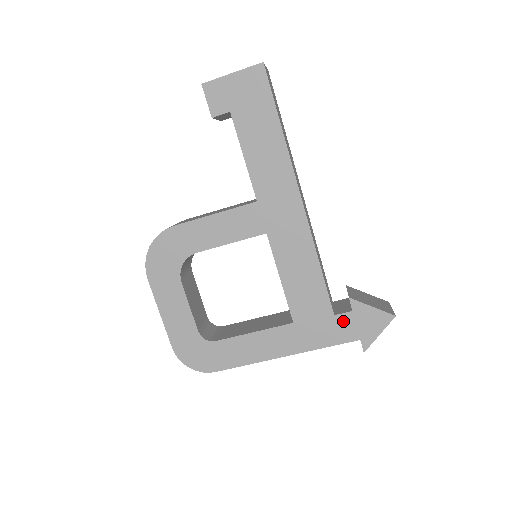
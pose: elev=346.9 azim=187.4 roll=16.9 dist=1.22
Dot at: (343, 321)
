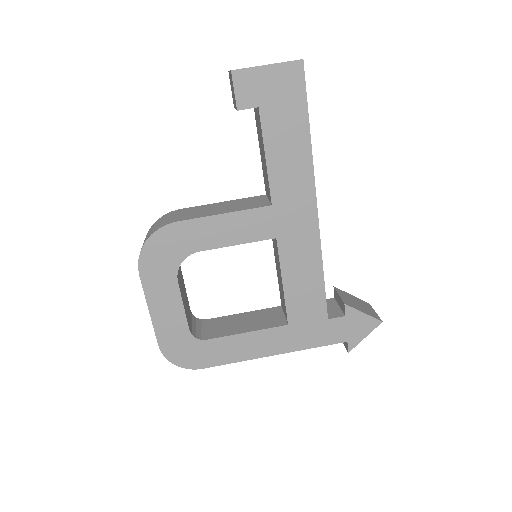
Dot at: (335, 325)
